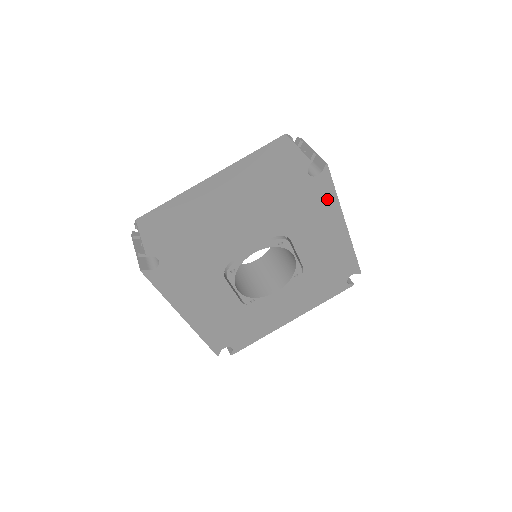
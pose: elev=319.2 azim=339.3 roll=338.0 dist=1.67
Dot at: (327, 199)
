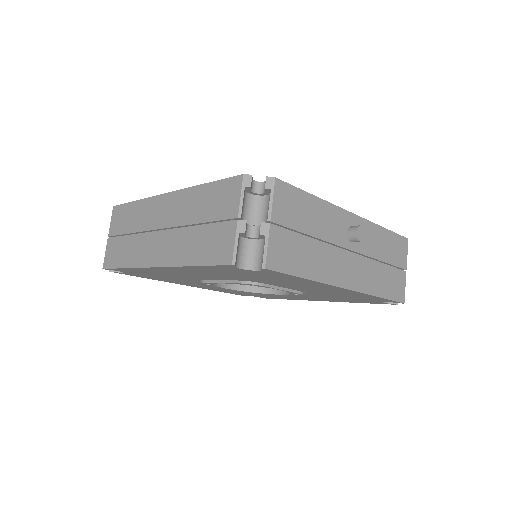
Dot at: (294, 278)
